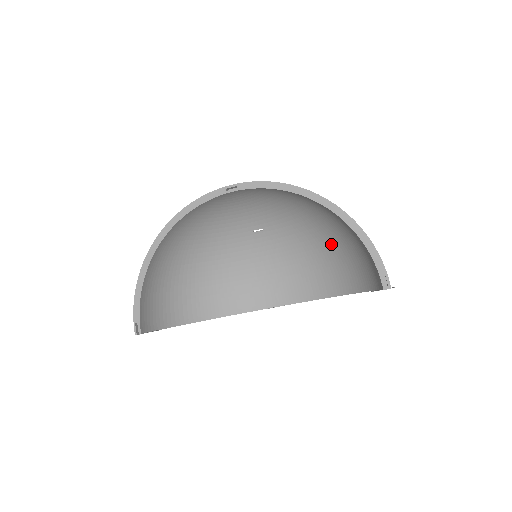
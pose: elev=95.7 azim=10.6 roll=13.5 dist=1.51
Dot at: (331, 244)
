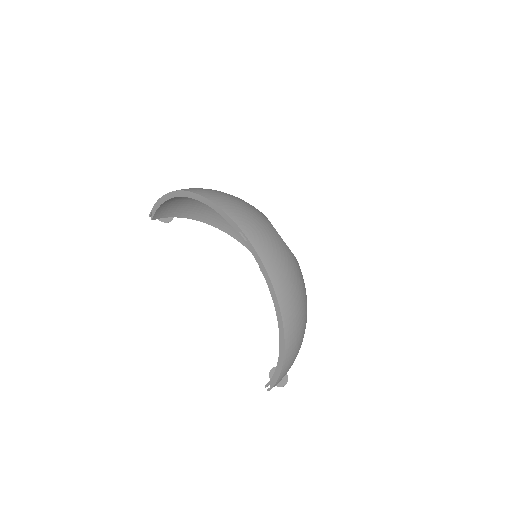
Dot at: occluded
